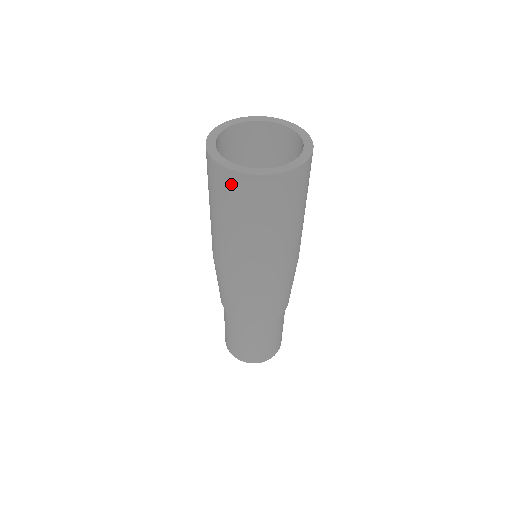
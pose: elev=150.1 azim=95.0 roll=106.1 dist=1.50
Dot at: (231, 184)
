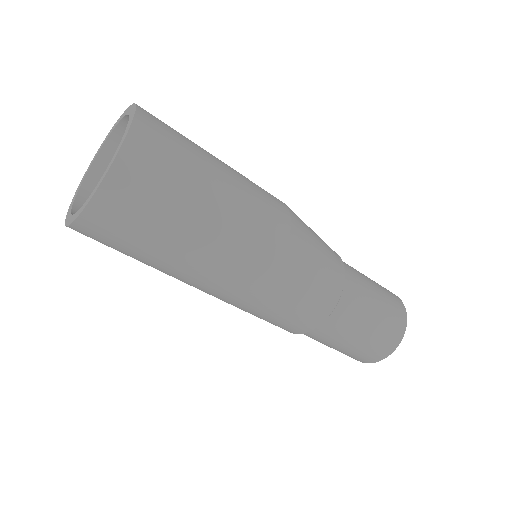
Dot at: occluded
